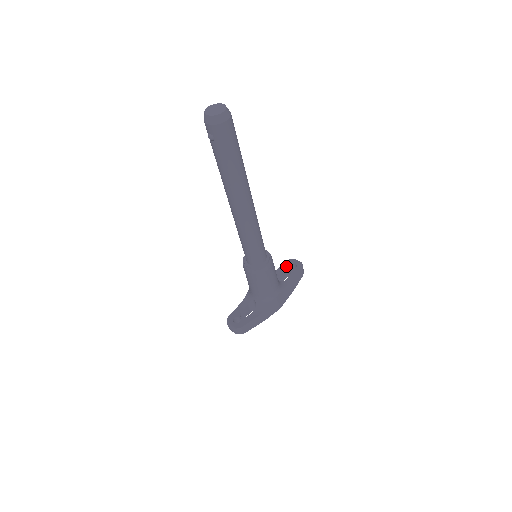
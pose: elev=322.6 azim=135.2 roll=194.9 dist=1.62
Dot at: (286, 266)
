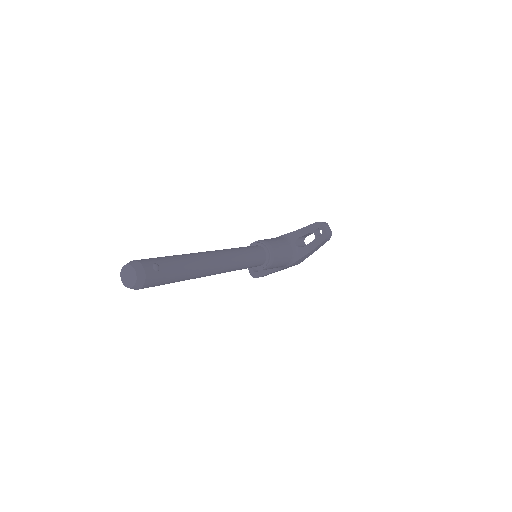
Dot at: (312, 228)
